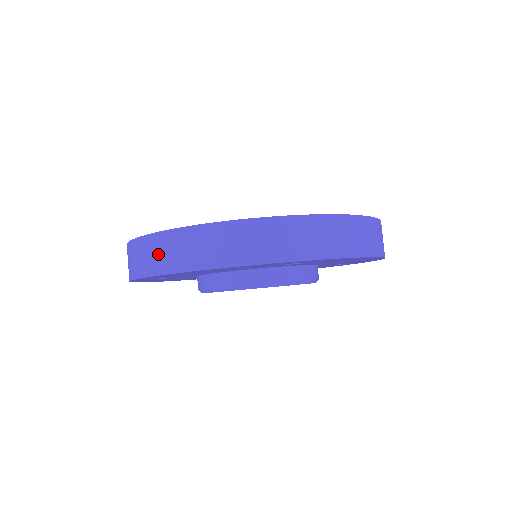
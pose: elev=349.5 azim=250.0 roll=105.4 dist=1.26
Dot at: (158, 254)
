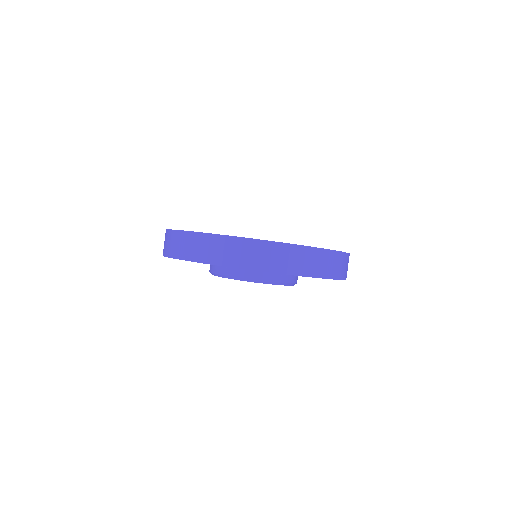
Dot at: (201, 248)
